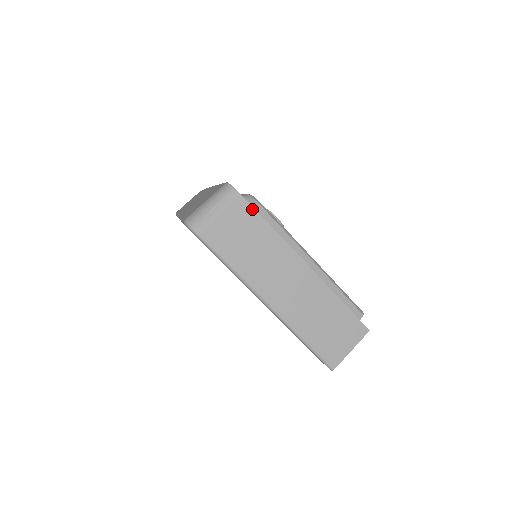
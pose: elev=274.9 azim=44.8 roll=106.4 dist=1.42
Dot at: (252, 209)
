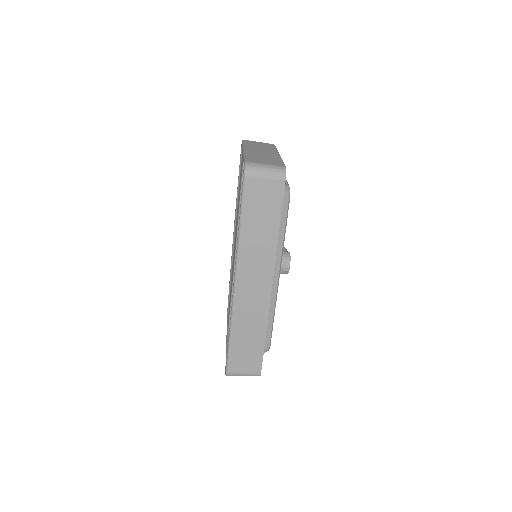
Dot at: occluded
